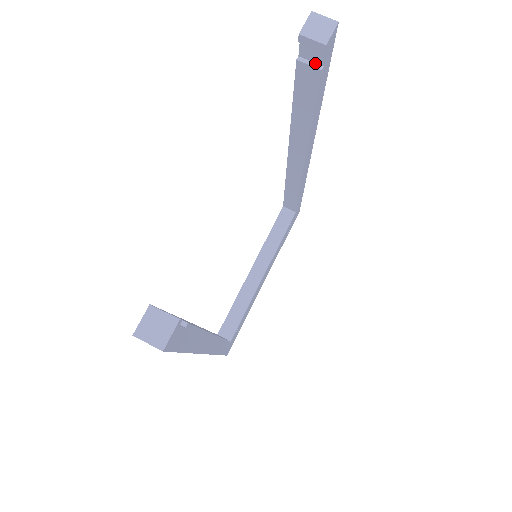
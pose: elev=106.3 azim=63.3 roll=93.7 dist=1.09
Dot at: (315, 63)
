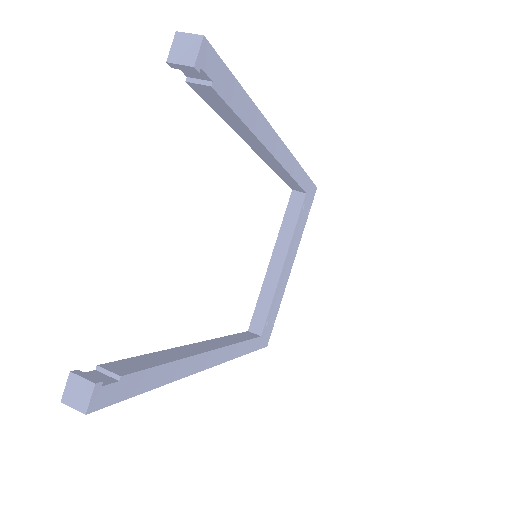
Dot at: (204, 80)
